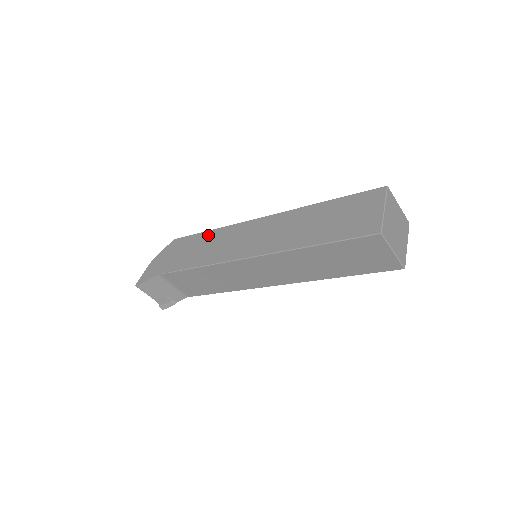
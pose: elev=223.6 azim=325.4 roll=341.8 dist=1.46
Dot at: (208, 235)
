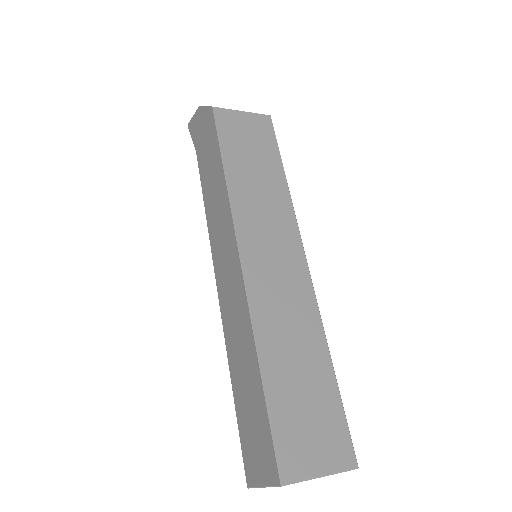
Dot at: (220, 176)
